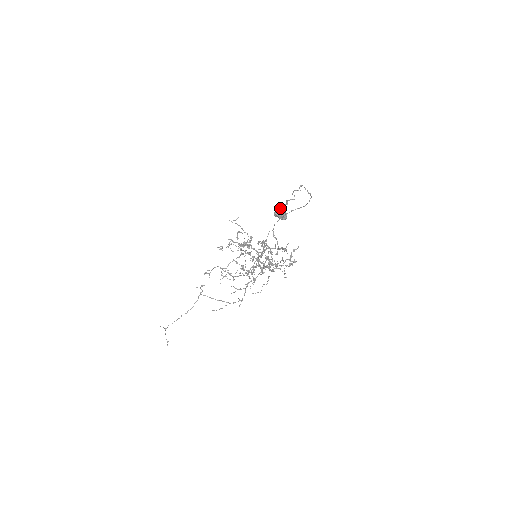
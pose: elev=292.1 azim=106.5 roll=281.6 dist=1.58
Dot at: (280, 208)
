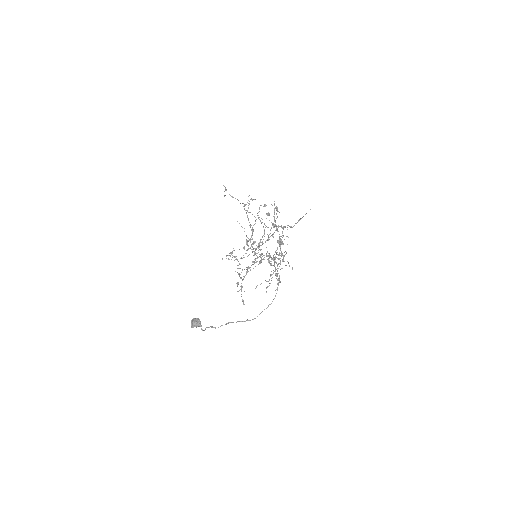
Dot at: (192, 325)
